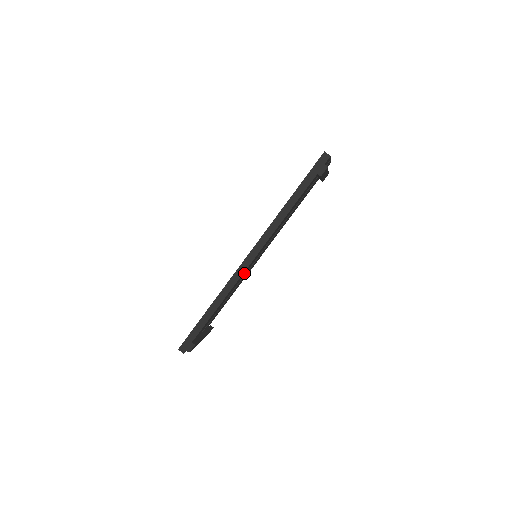
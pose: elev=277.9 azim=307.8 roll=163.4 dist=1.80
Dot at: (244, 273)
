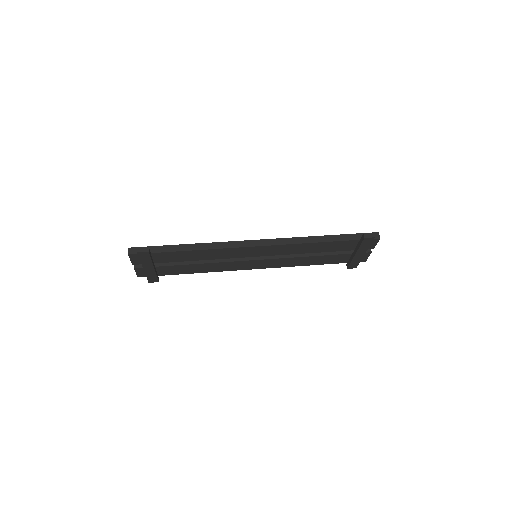
Dot at: (238, 252)
